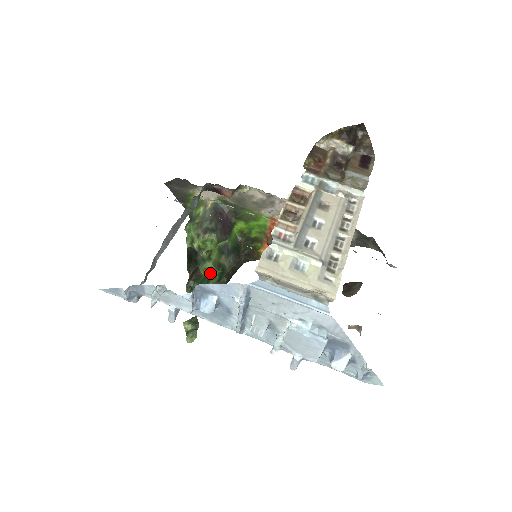
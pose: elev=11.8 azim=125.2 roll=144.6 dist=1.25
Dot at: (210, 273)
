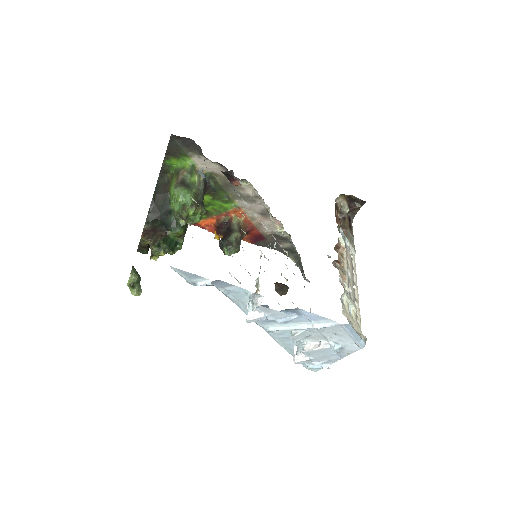
Dot at: (178, 238)
